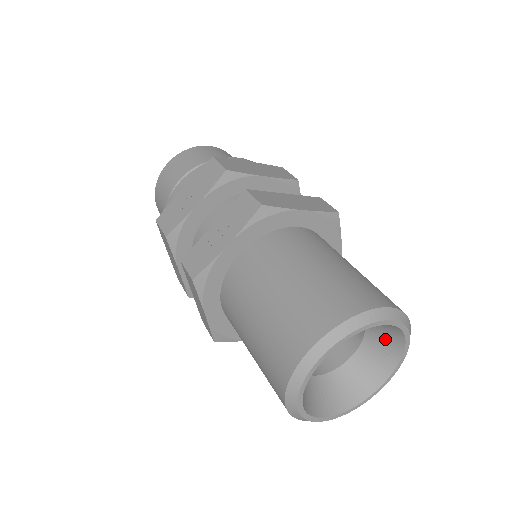
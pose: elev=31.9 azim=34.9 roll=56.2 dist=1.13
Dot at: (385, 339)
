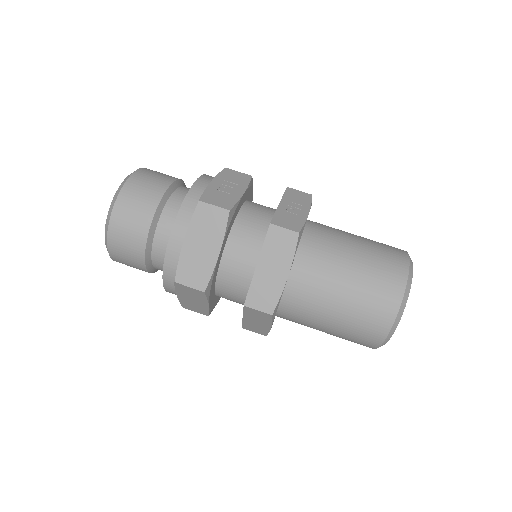
Dot at: occluded
